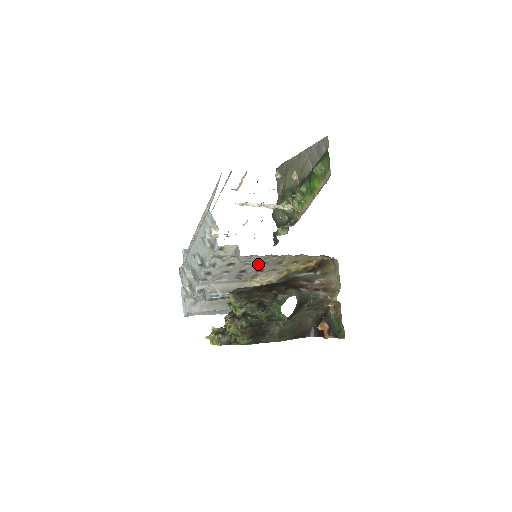
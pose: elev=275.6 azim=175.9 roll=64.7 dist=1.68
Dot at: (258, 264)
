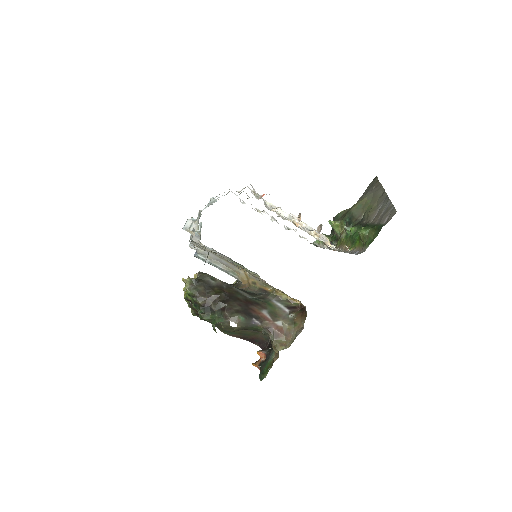
Dot at: occluded
